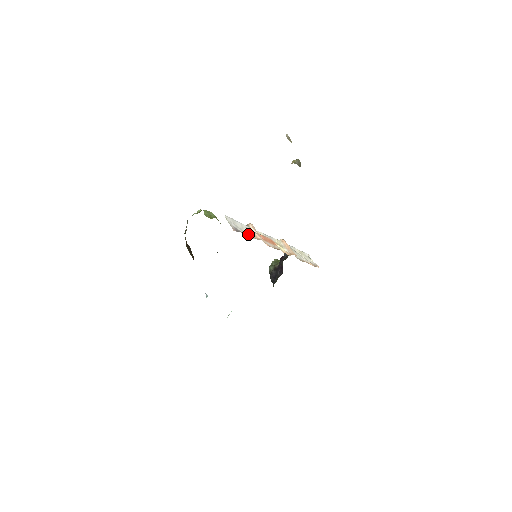
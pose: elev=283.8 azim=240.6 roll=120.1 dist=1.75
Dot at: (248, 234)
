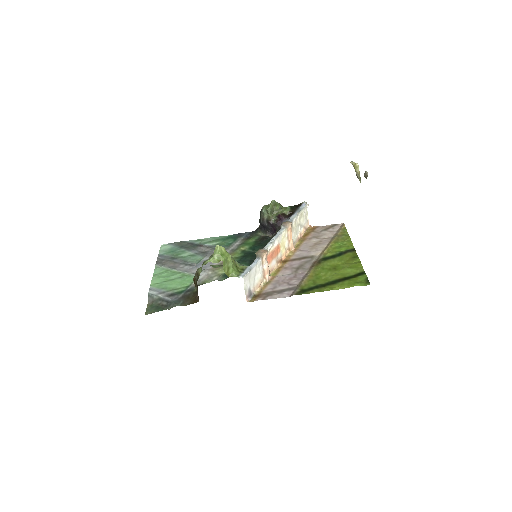
Dot at: (258, 282)
